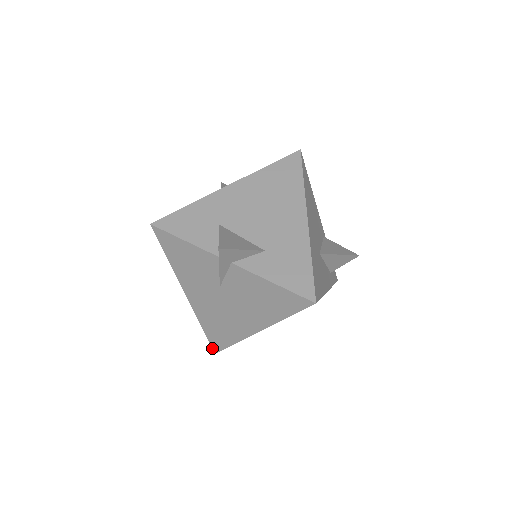
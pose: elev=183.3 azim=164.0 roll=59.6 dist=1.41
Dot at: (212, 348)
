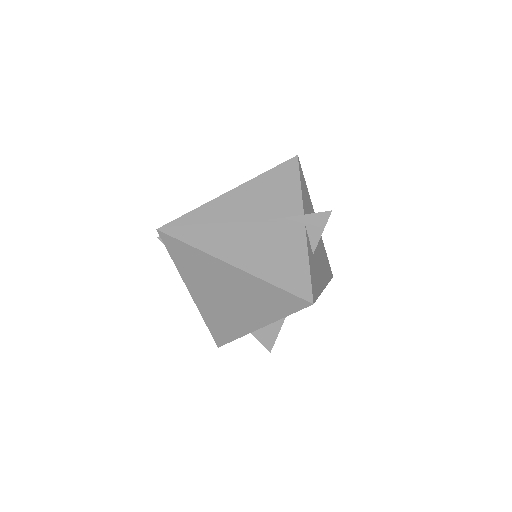
Dot at: (164, 225)
